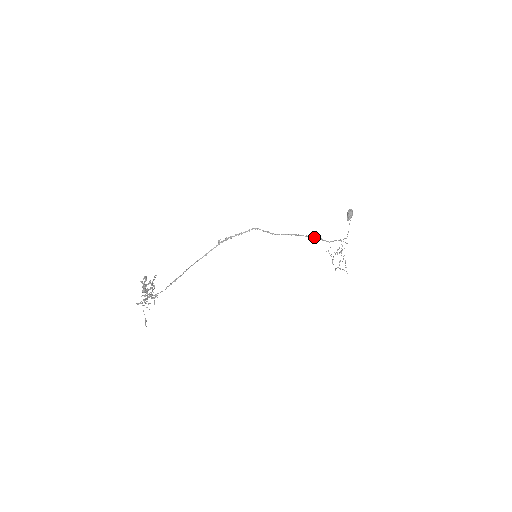
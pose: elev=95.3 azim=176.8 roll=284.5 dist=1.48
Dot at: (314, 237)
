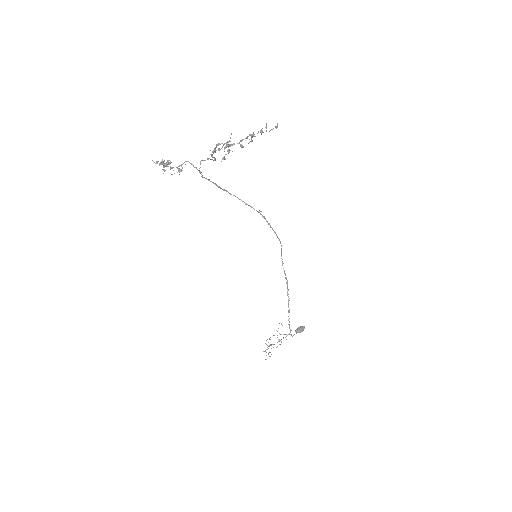
Dot at: occluded
